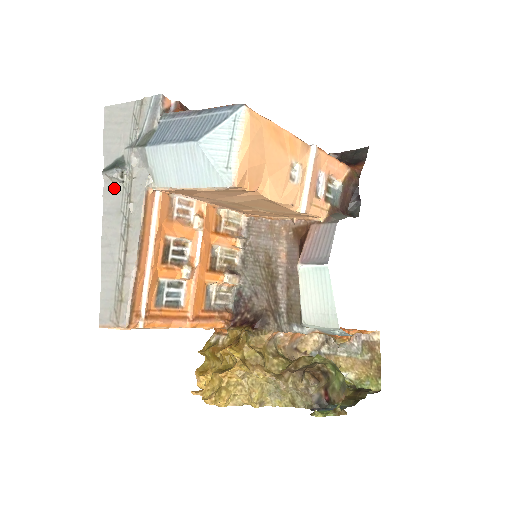
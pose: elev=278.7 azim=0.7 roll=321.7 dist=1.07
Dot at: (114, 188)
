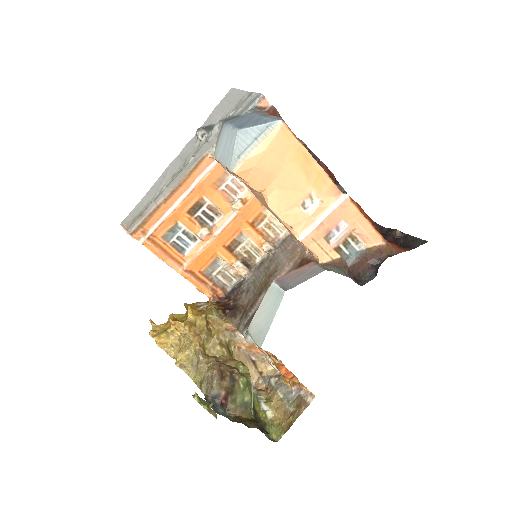
Dot at: (195, 142)
